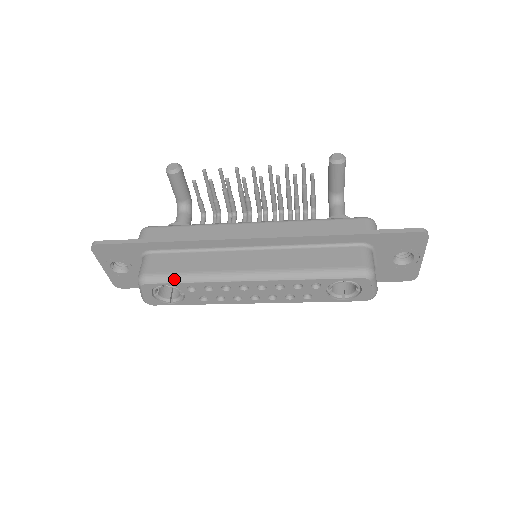
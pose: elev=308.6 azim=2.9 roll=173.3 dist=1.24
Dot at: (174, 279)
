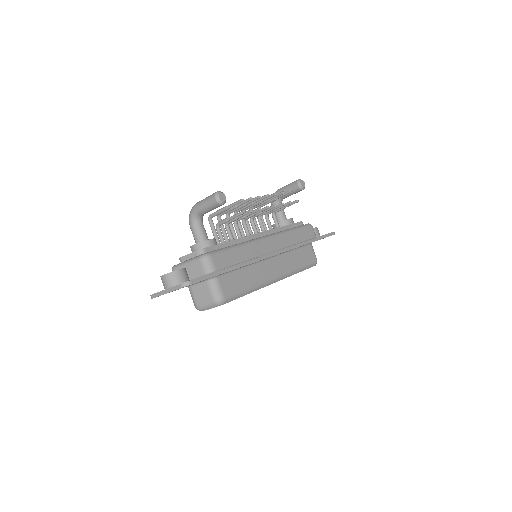
Dot at: (241, 295)
